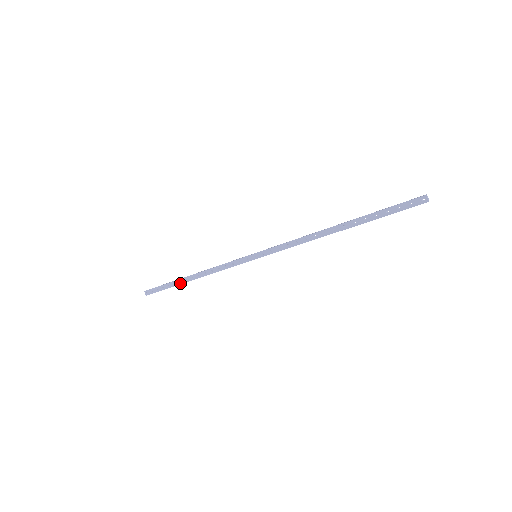
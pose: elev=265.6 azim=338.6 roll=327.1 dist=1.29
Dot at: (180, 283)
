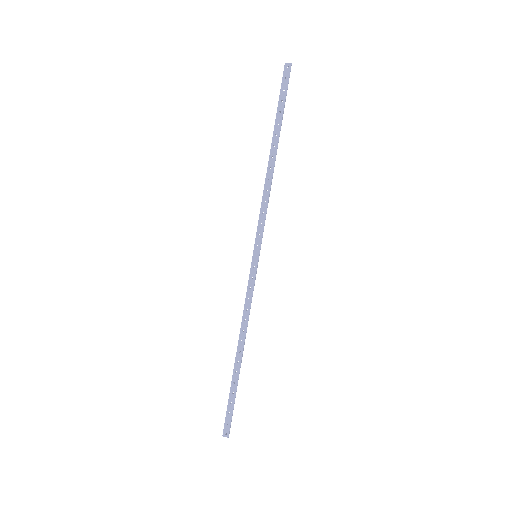
Dot at: (237, 374)
